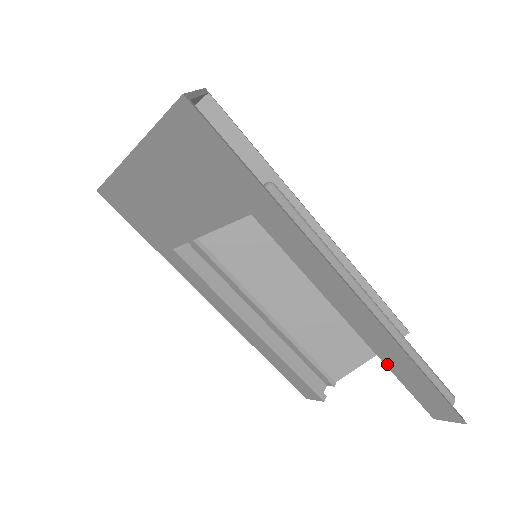
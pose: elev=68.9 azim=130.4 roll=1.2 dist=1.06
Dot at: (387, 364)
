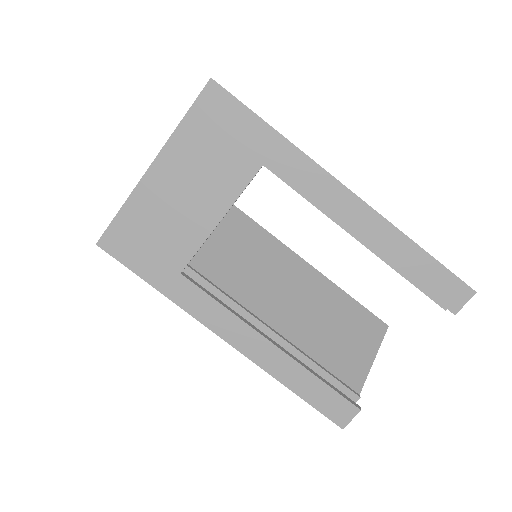
Dot at: (399, 267)
